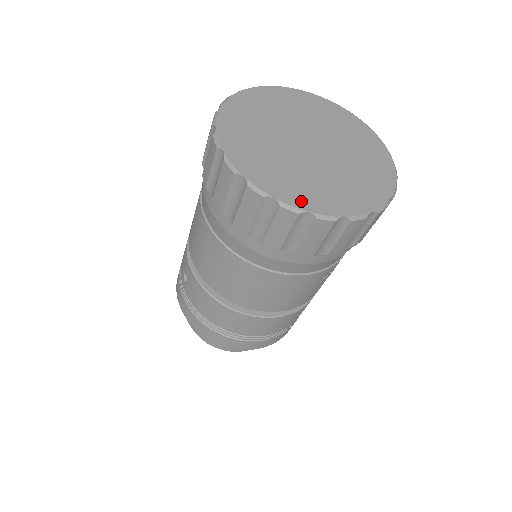
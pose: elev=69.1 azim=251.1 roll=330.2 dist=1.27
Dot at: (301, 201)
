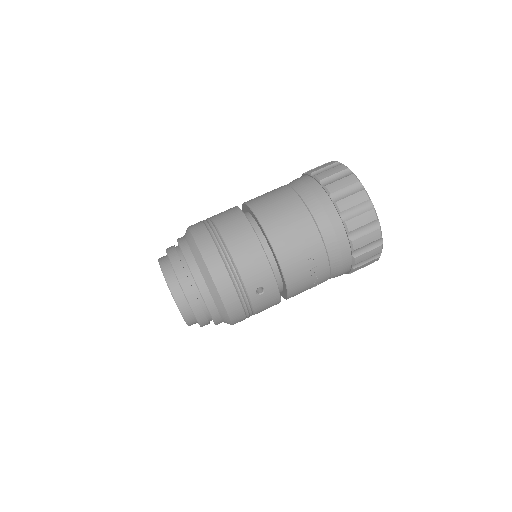
Dot at: occluded
